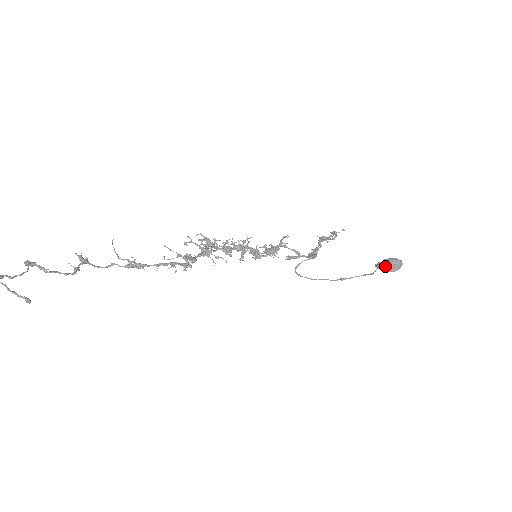
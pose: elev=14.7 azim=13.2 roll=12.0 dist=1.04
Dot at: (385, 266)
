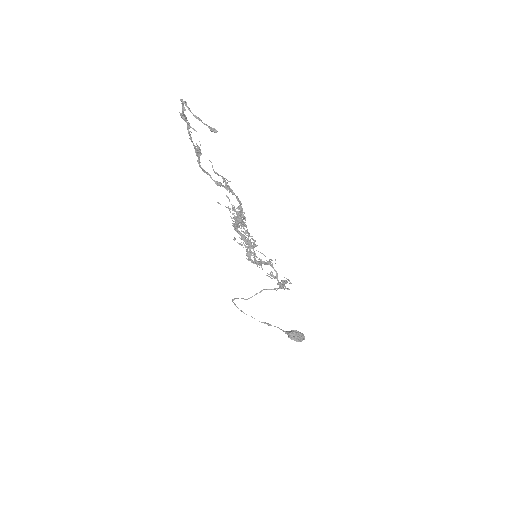
Dot at: (295, 334)
